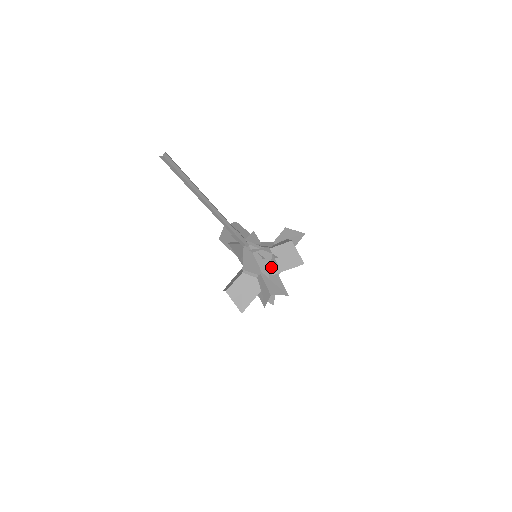
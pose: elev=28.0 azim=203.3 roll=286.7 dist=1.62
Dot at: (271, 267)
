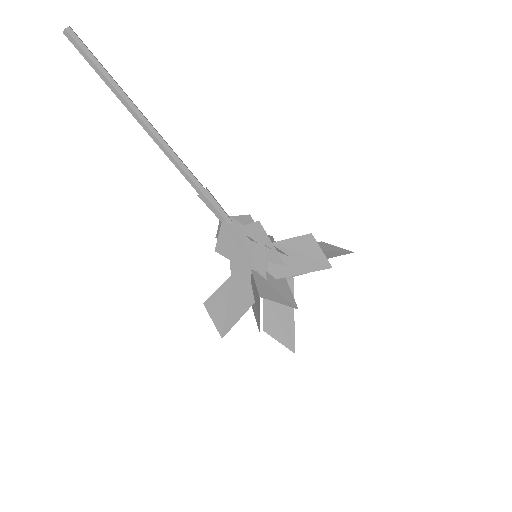
Dot at: (274, 267)
